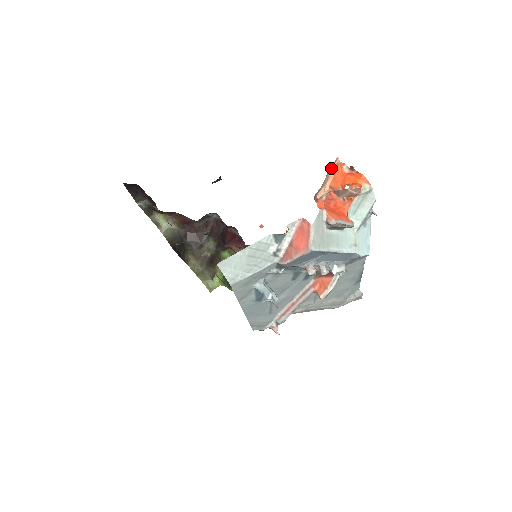
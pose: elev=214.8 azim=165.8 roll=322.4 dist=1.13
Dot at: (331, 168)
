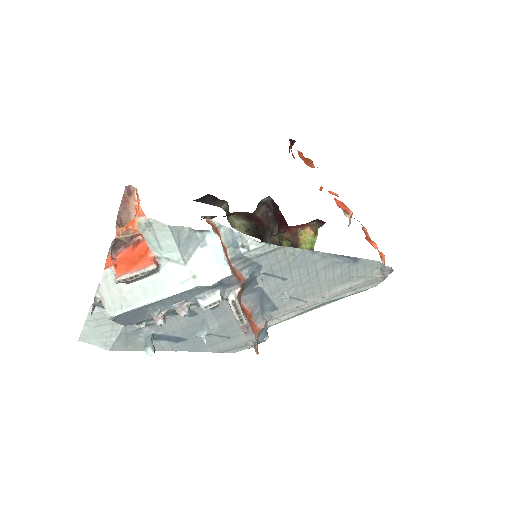
Dot at: (133, 201)
